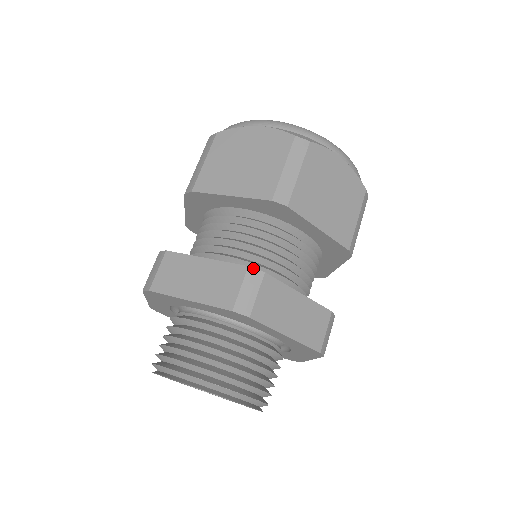
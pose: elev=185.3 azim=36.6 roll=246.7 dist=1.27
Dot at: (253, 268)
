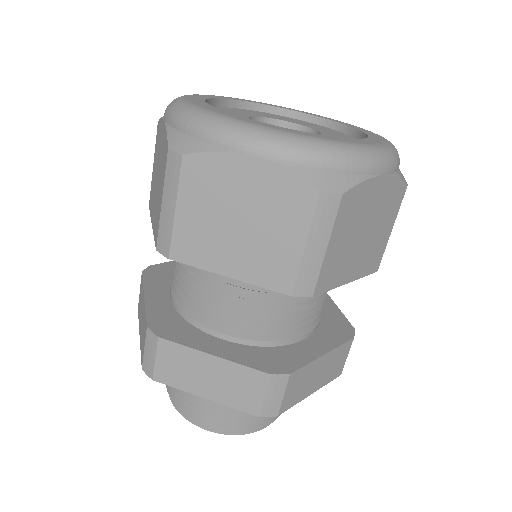
Dot at: (150, 330)
